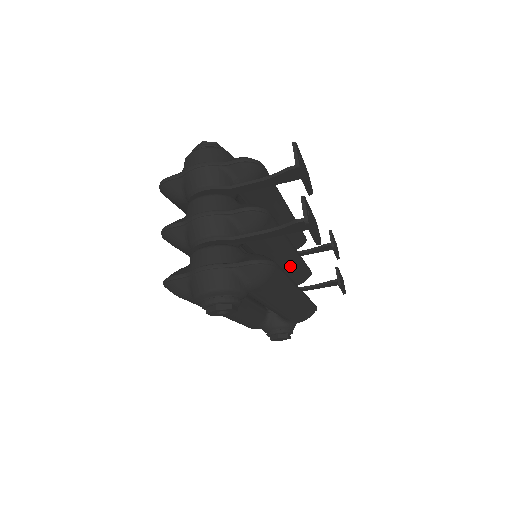
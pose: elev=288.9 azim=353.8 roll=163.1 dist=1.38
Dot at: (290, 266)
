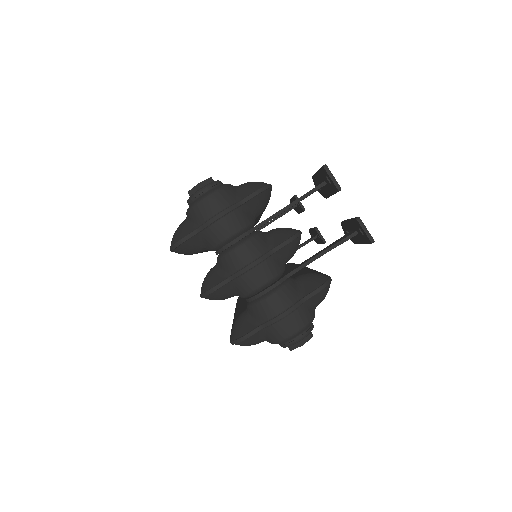
Dot at: occluded
